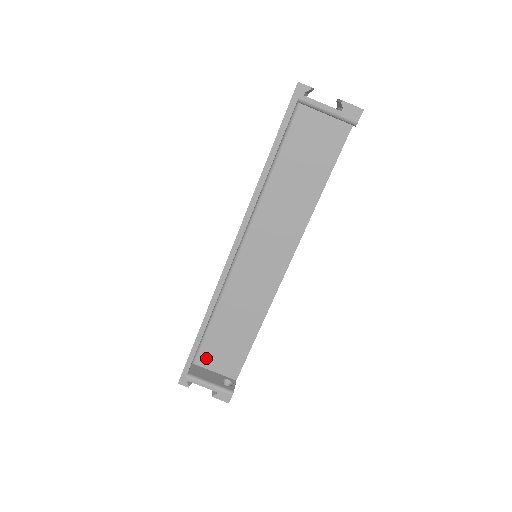
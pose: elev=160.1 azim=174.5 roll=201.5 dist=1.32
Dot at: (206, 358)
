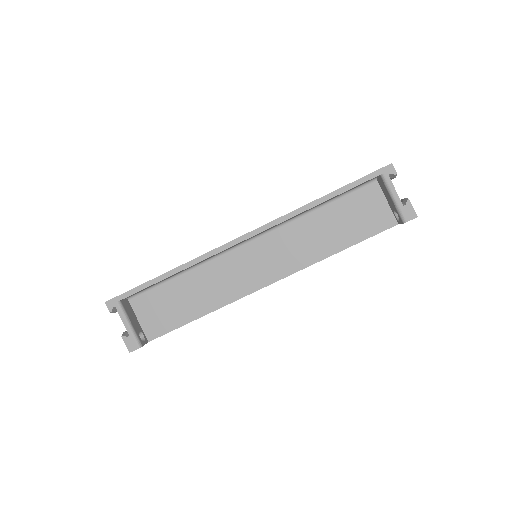
Dot at: (143, 303)
